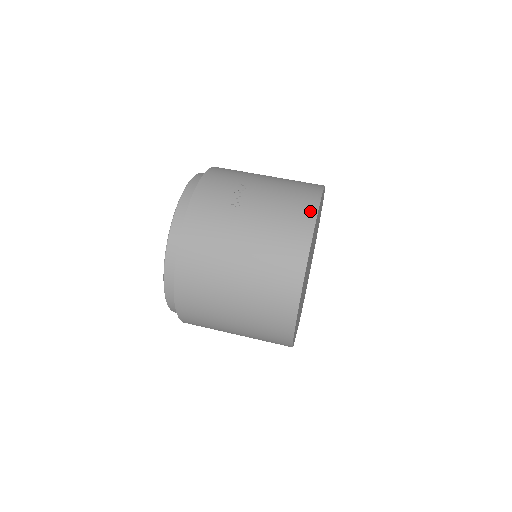
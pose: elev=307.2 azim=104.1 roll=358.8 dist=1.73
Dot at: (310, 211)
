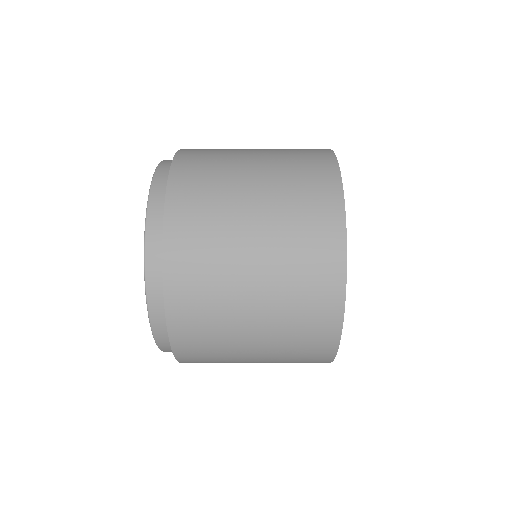
Dot at: occluded
